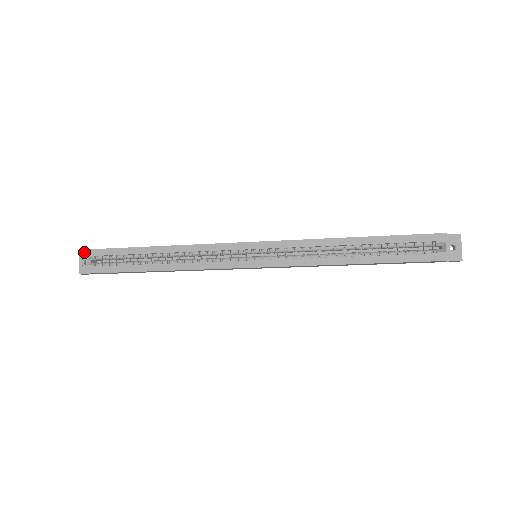
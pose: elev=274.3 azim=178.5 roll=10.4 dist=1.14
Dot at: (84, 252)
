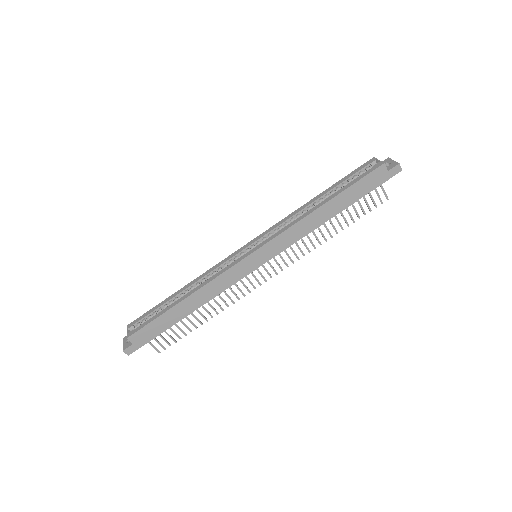
Dot at: occluded
